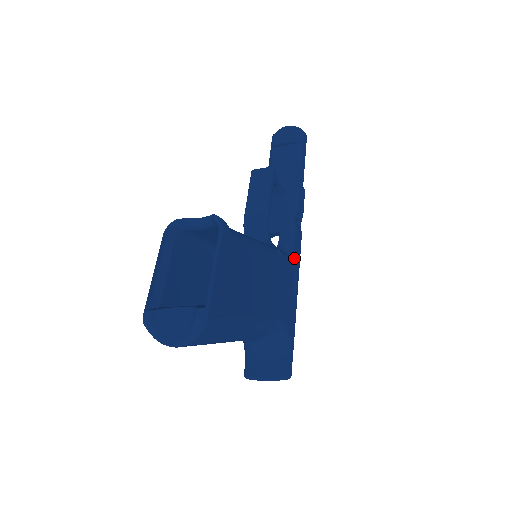
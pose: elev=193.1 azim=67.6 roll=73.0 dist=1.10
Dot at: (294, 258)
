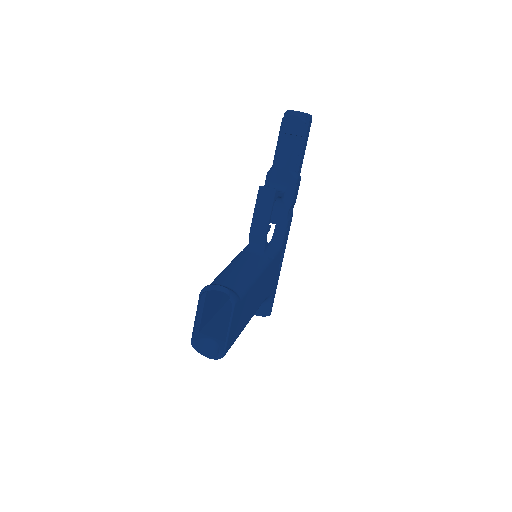
Dot at: (283, 245)
